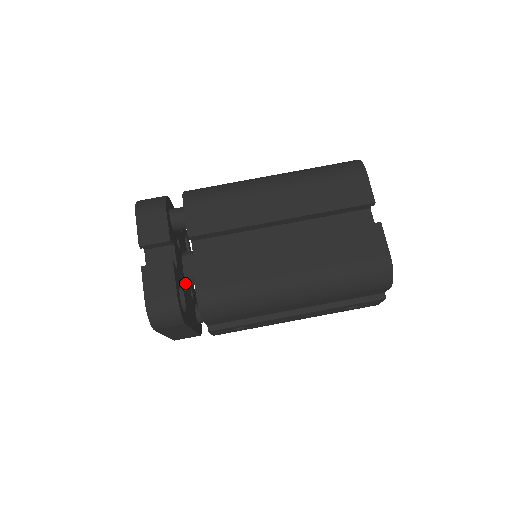
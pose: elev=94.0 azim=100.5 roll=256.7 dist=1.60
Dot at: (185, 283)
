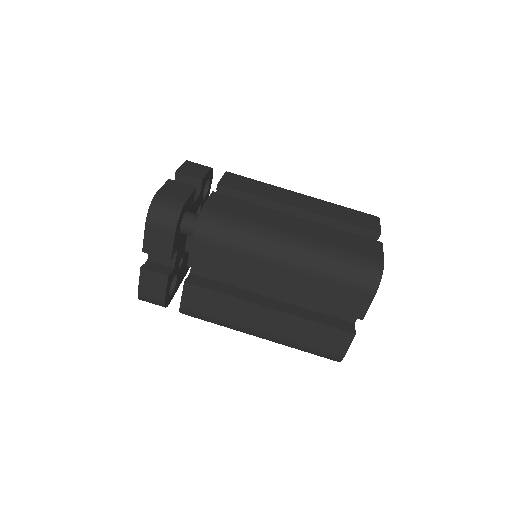
Dot at: (184, 255)
